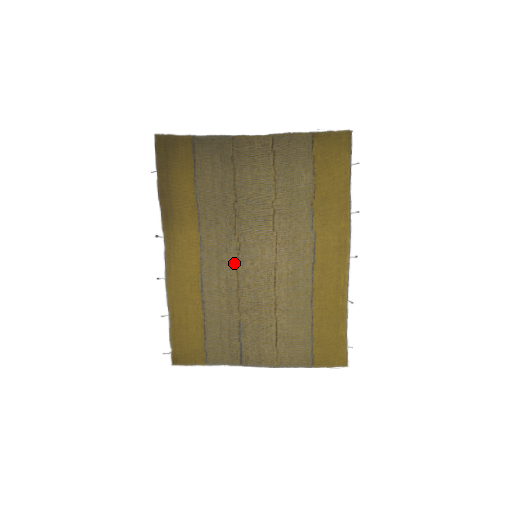
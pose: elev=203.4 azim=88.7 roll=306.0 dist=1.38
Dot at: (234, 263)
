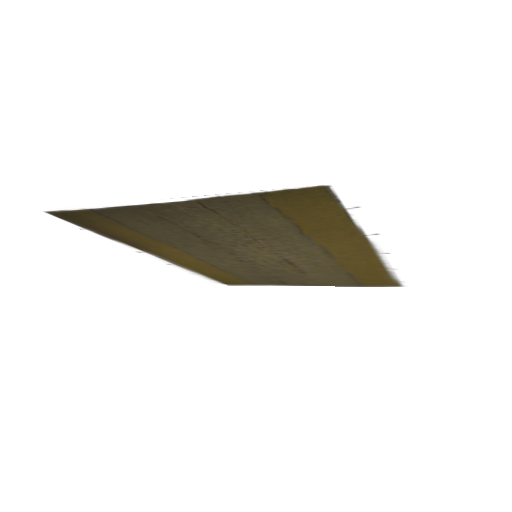
Dot at: (235, 259)
